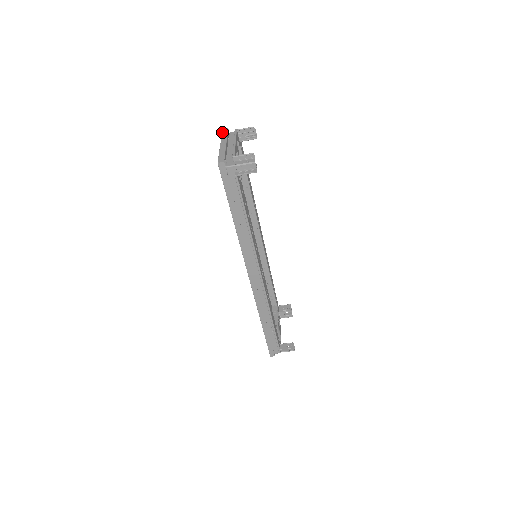
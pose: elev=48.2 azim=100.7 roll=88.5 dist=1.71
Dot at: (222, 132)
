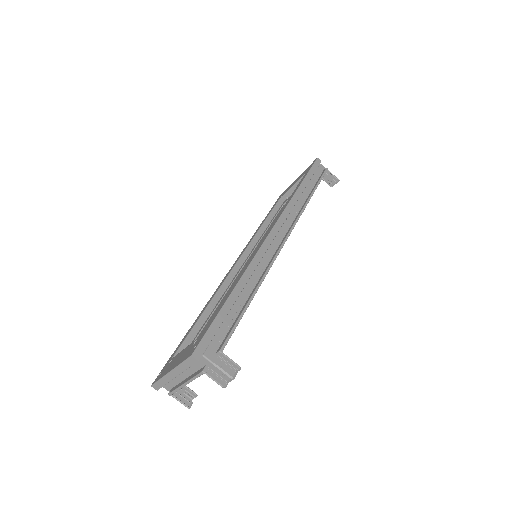
Dot at: occluded
